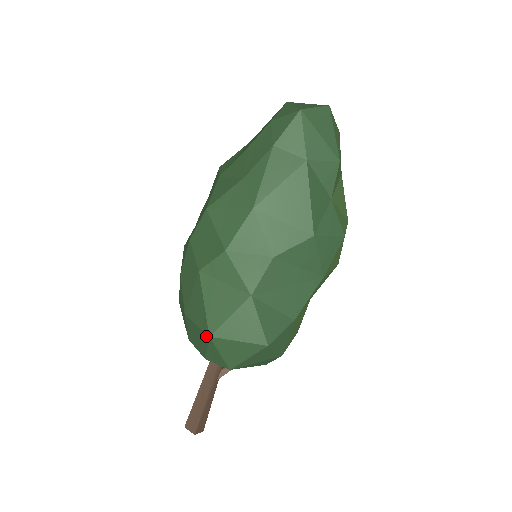
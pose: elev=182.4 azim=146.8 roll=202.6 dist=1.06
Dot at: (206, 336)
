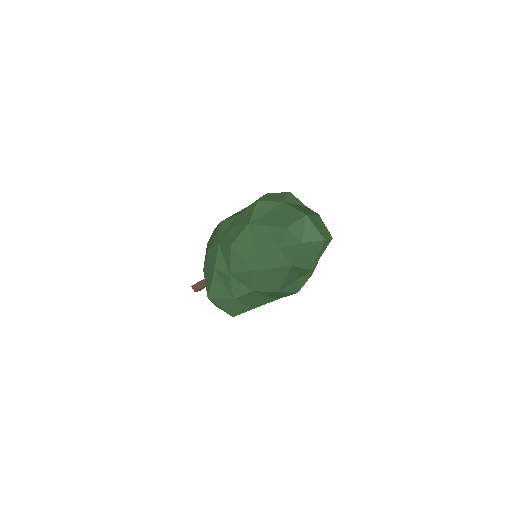
Dot at: (207, 295)
